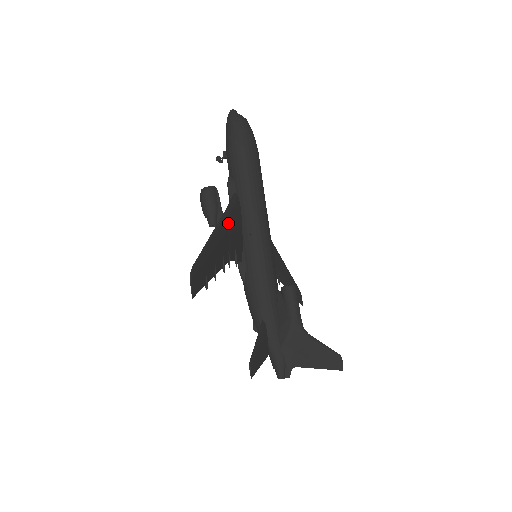
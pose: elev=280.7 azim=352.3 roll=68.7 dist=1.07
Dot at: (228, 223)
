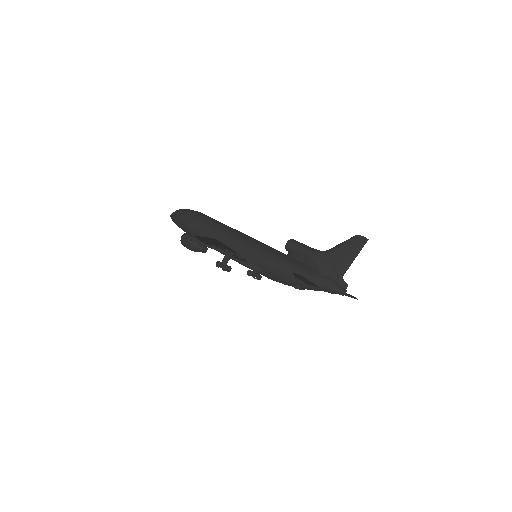
Dot at: occluded
